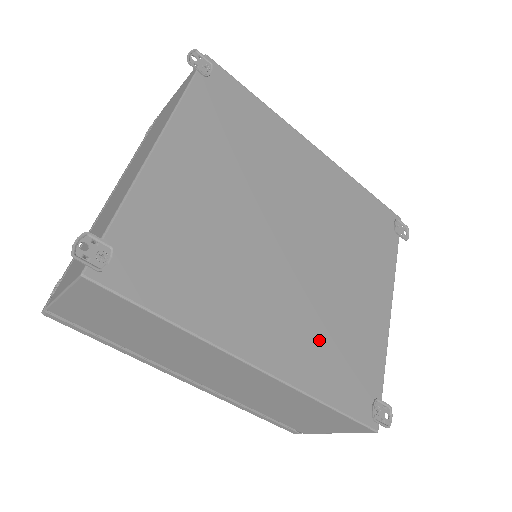
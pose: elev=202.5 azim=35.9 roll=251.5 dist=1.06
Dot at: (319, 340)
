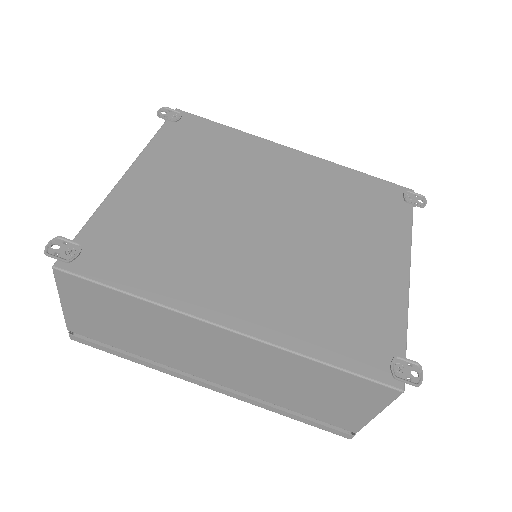
Dot at: (308, 303)
